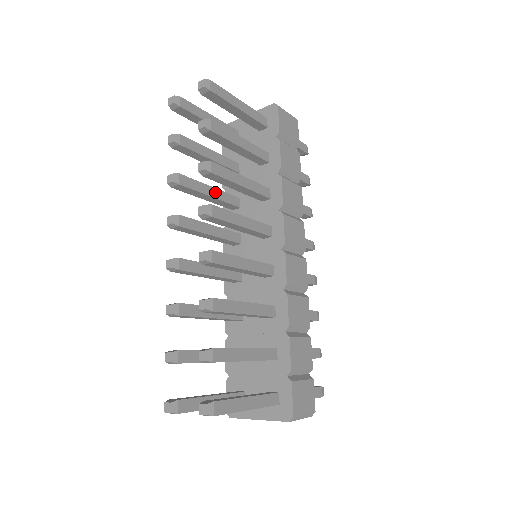
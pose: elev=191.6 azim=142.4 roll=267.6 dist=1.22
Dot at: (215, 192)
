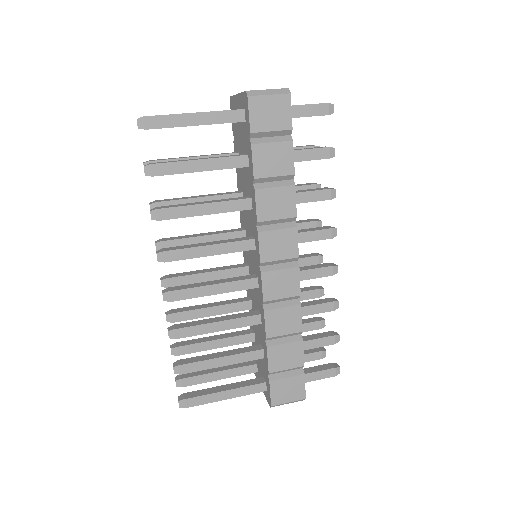
Dot at: occluded
